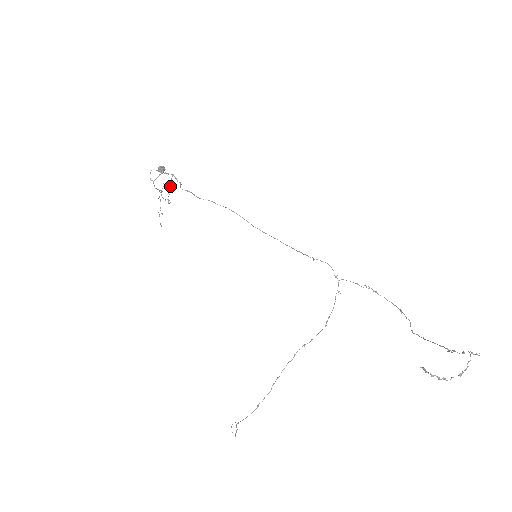
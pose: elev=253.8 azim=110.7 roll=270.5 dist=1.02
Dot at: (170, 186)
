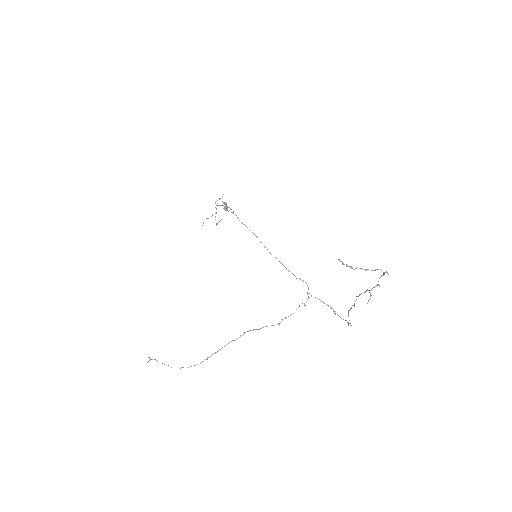
Dot at: occluded
